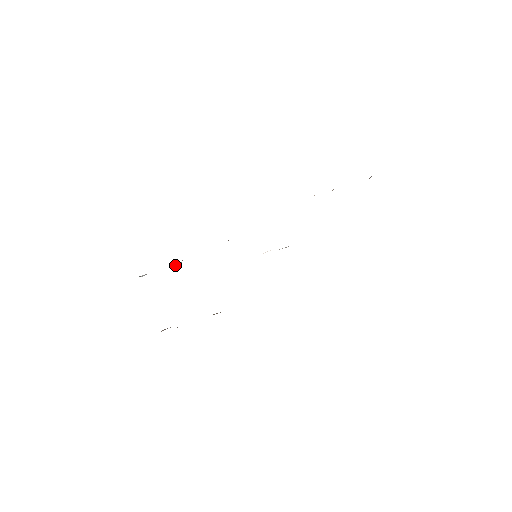
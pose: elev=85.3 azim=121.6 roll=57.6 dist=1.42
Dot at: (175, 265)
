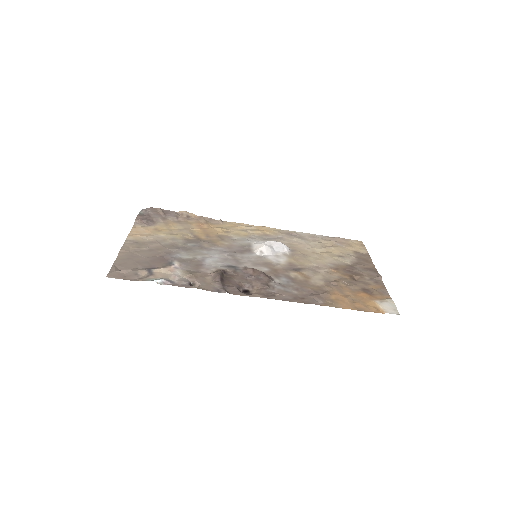
Dot at: (191, 282)
